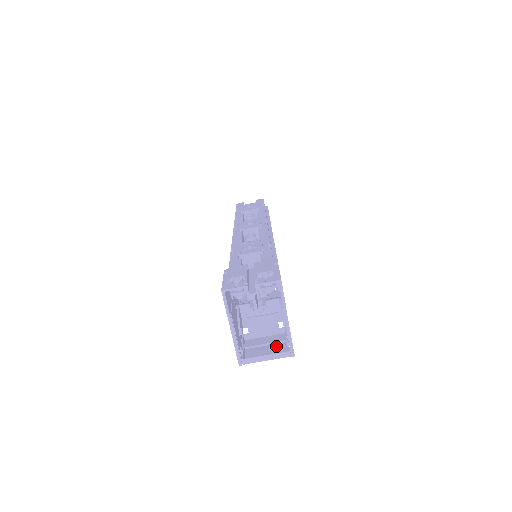
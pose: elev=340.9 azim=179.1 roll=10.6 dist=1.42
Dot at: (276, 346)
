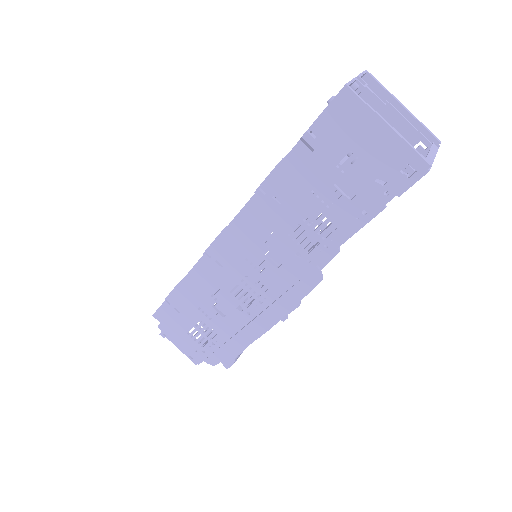
Dot at: occluded
